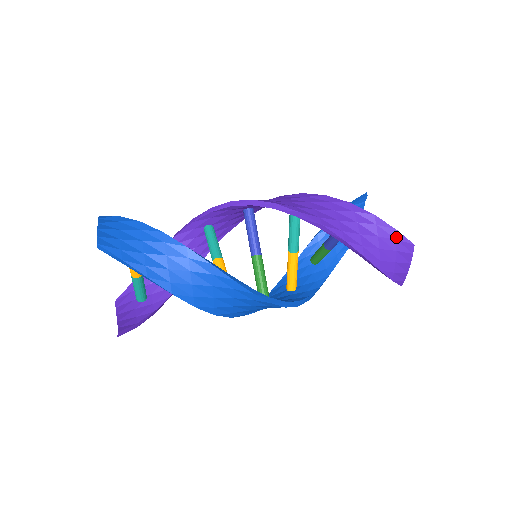
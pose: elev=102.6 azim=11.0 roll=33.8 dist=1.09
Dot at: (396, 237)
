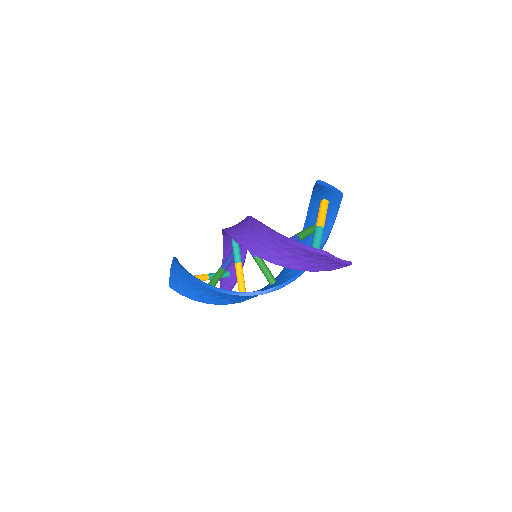
Dot at: (309, 253)
